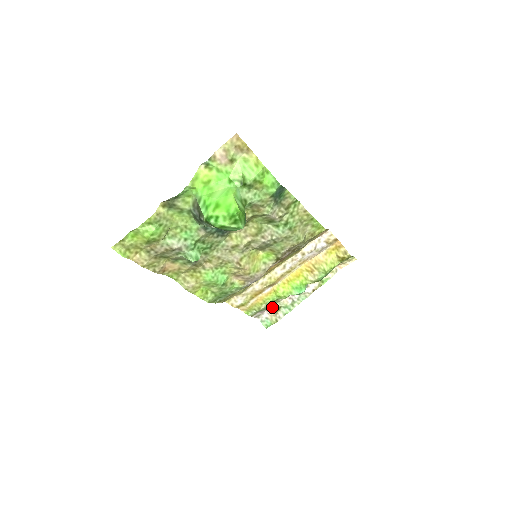
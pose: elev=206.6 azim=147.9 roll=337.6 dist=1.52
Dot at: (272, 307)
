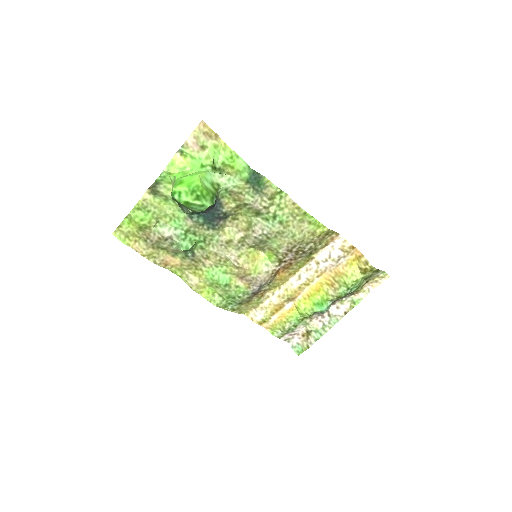
Dot at: (301, 330)
